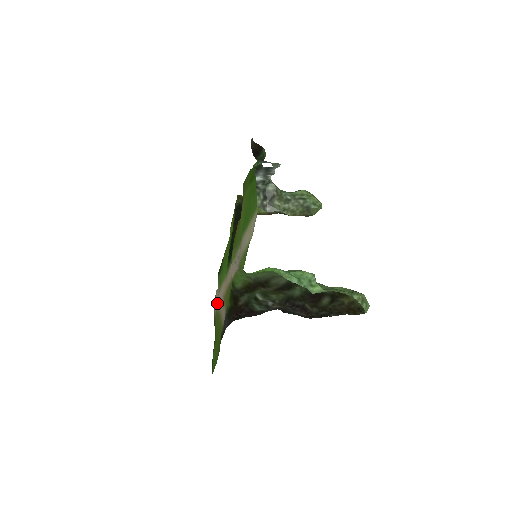
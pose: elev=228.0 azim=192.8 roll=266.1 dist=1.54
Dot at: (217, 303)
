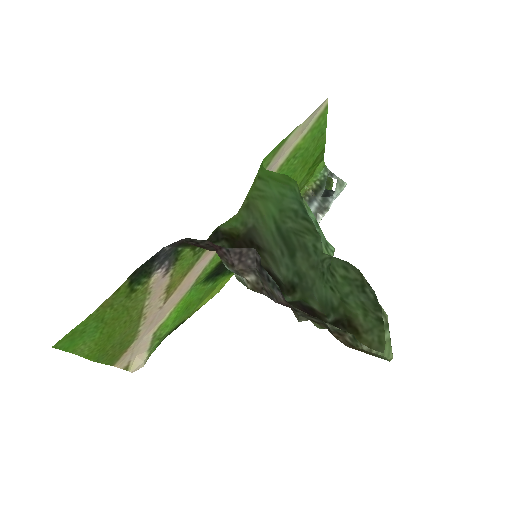
Dot at: (139, 339)
